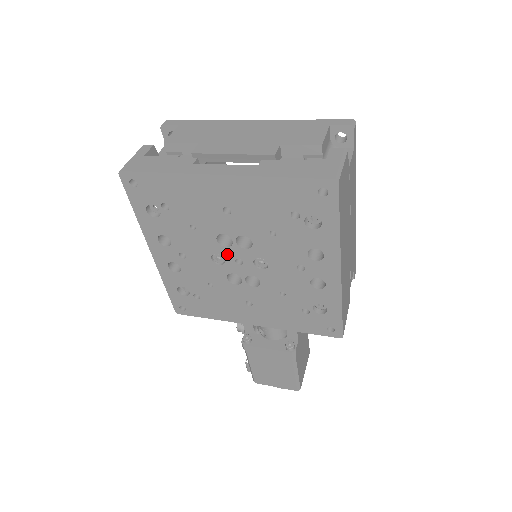
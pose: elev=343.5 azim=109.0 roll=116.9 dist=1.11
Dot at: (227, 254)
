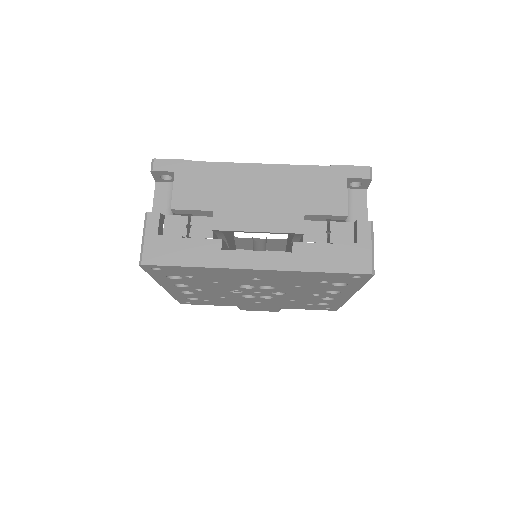
Dot at: (246, 290)
